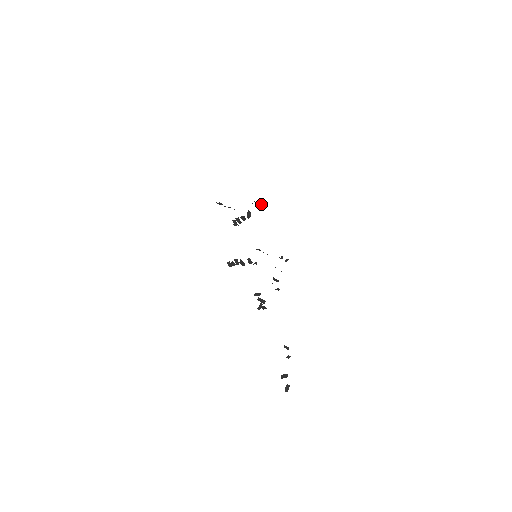
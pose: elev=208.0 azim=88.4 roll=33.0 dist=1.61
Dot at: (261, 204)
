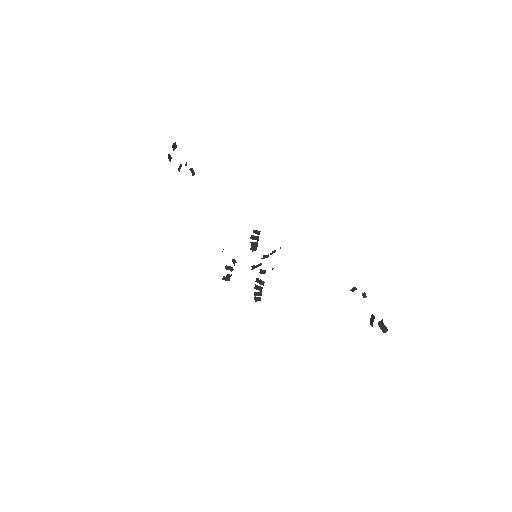
Dot at: occluded
